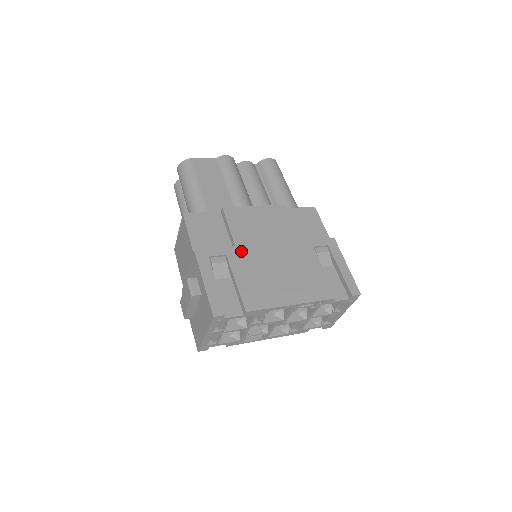
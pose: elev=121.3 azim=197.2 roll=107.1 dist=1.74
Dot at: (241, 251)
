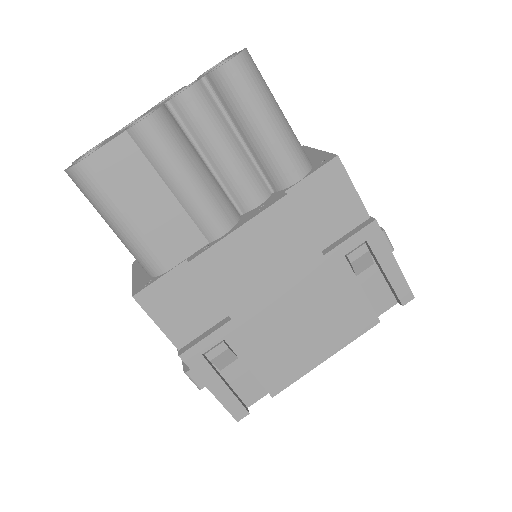
Dot at: (242, 323)
